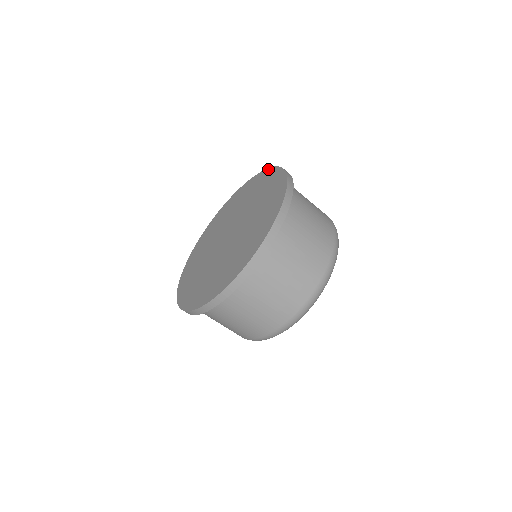
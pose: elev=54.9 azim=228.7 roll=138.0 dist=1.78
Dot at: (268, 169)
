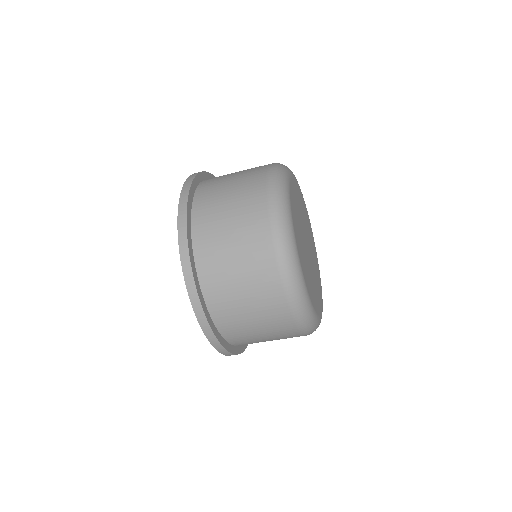
Dot at: (178, 219)
